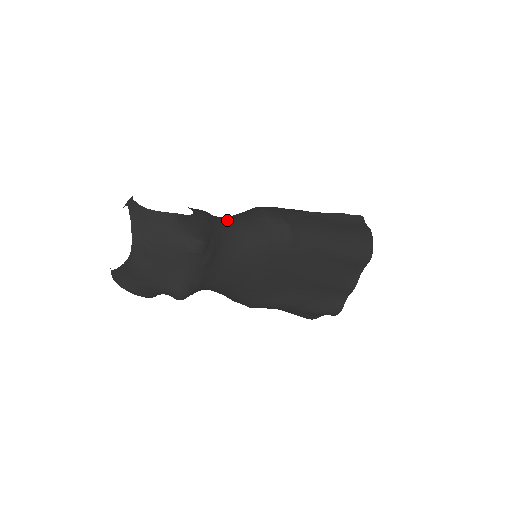
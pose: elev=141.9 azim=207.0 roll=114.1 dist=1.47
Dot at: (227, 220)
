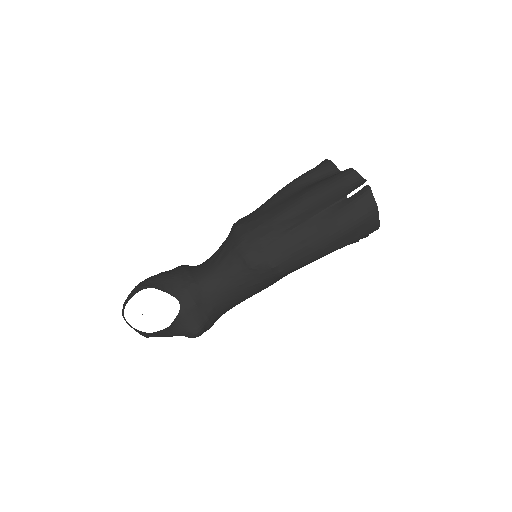
Dot at: (213, 283)
